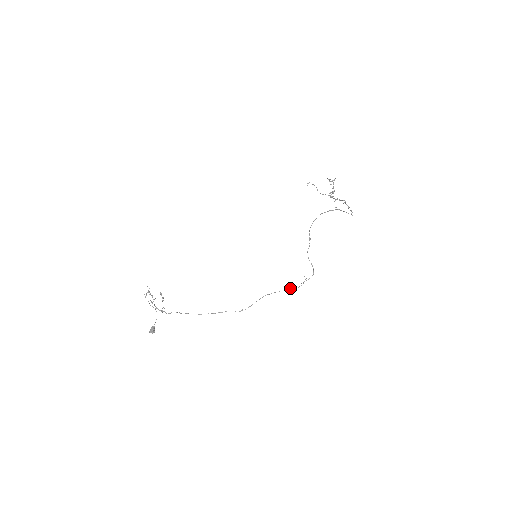
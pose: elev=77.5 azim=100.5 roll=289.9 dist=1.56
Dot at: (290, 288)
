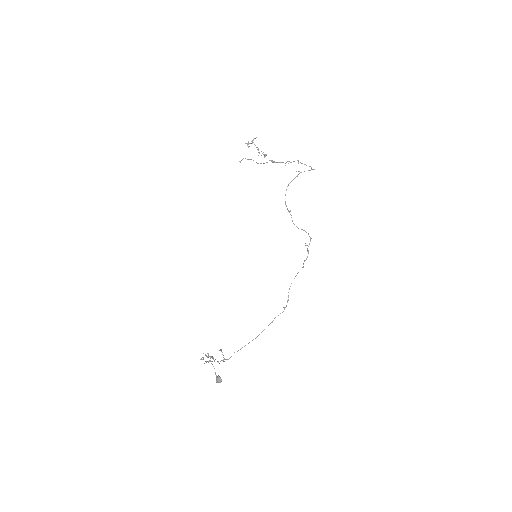
Dot at: occluded
